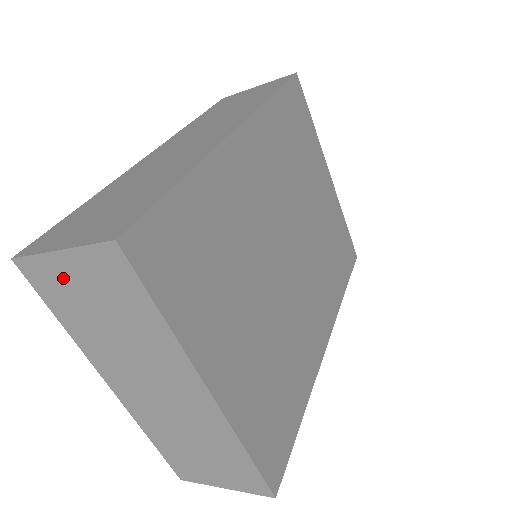
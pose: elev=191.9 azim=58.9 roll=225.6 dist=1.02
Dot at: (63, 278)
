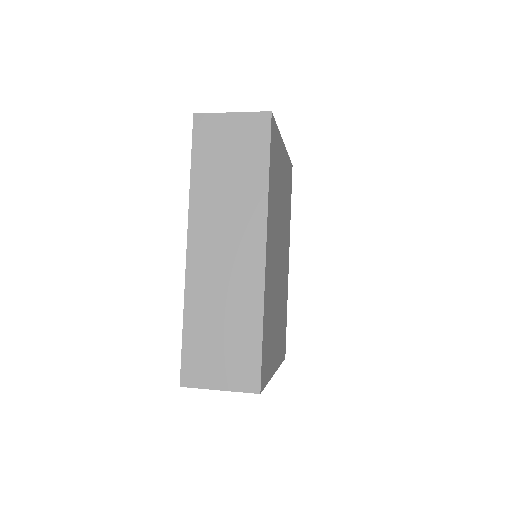
Dot at: occluded
